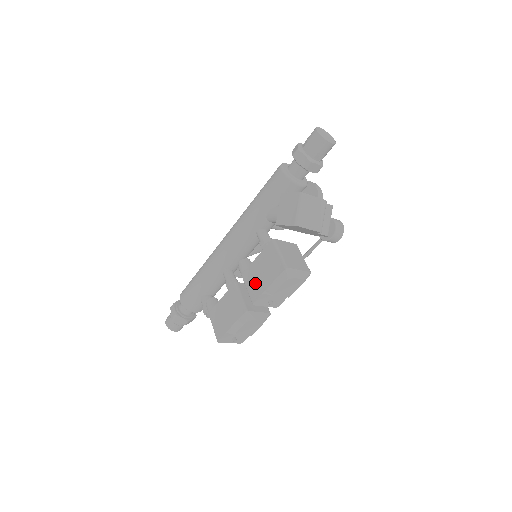
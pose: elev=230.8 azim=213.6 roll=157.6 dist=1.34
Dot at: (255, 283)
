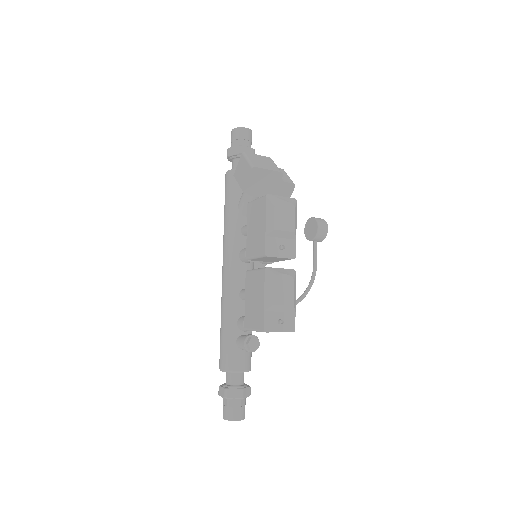
Dot at: (257, 241)
